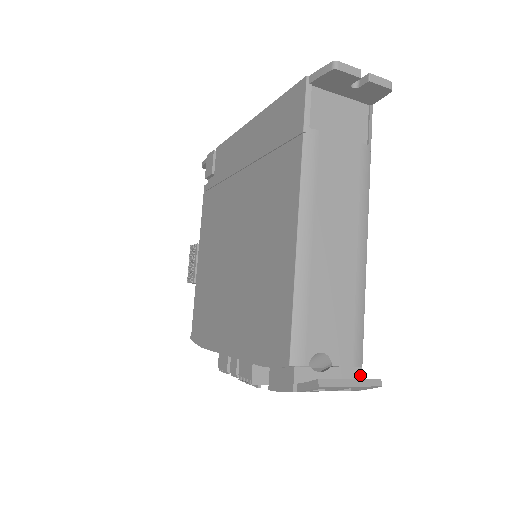
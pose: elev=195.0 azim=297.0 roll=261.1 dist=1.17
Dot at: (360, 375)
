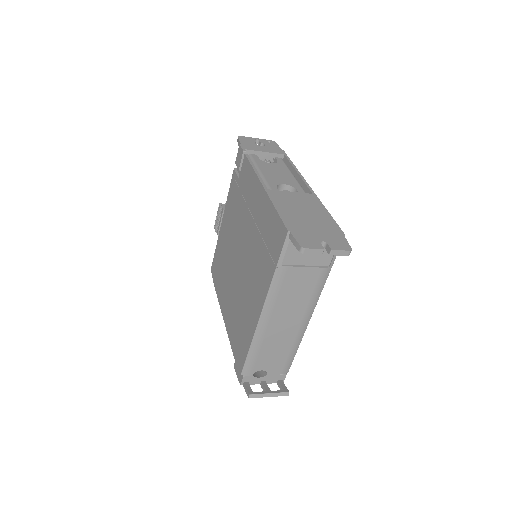
Dot at: (285, 377)
